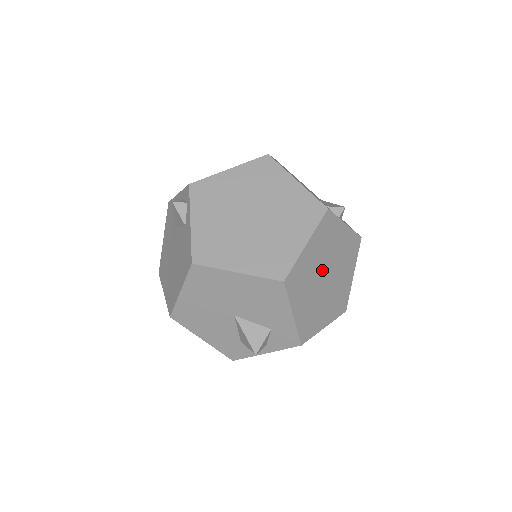
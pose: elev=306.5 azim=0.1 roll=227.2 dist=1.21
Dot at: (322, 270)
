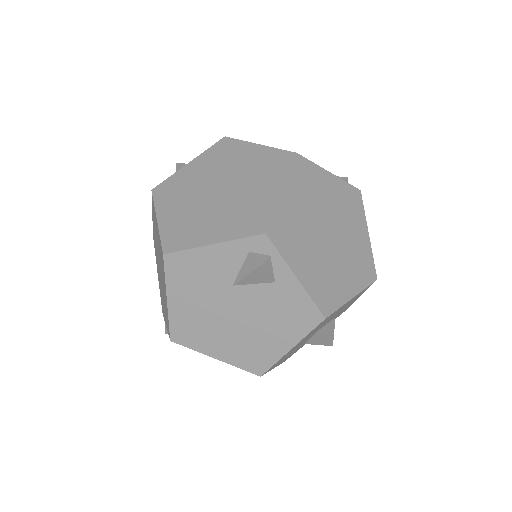
Dot at: occluded
